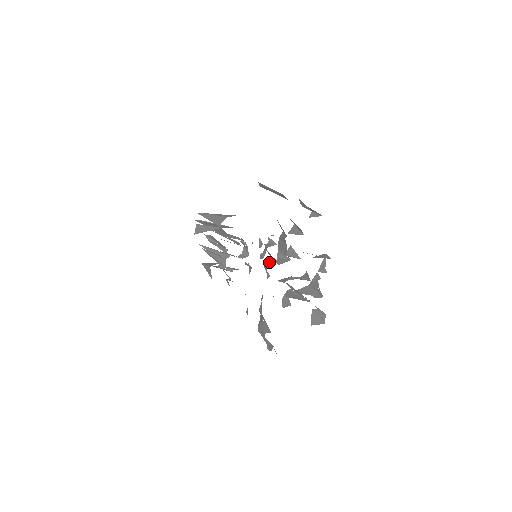
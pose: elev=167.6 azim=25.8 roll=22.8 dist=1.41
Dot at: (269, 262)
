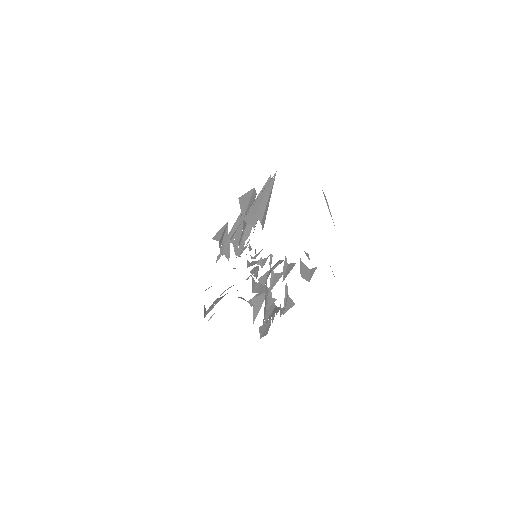
Dot at: (256, 270)
